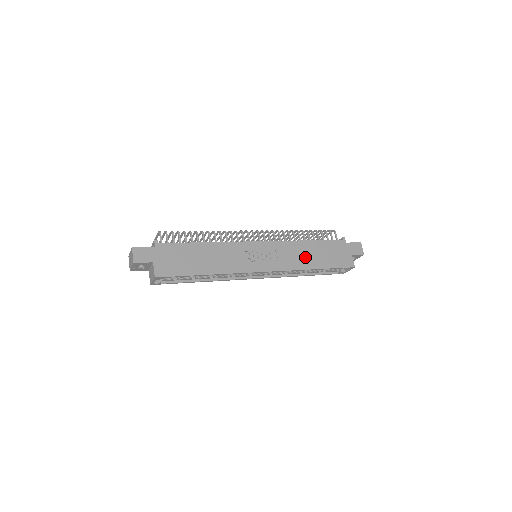
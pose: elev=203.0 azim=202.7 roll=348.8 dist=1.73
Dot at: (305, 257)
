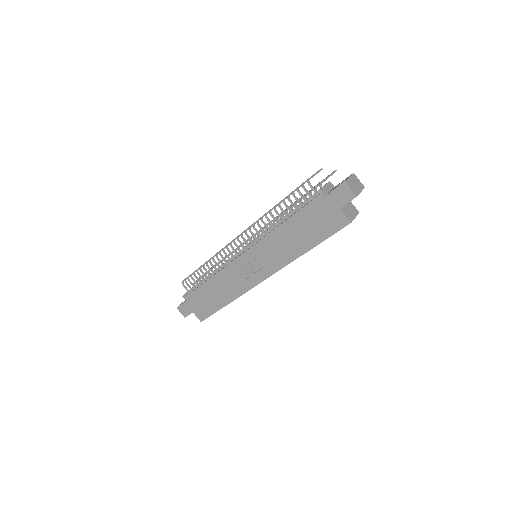
Dot at: (289, 245)
